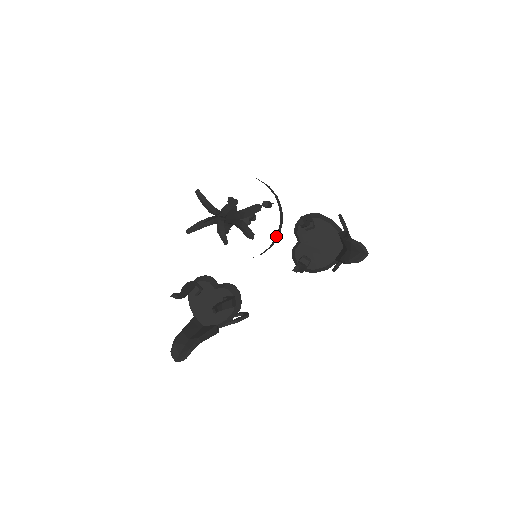
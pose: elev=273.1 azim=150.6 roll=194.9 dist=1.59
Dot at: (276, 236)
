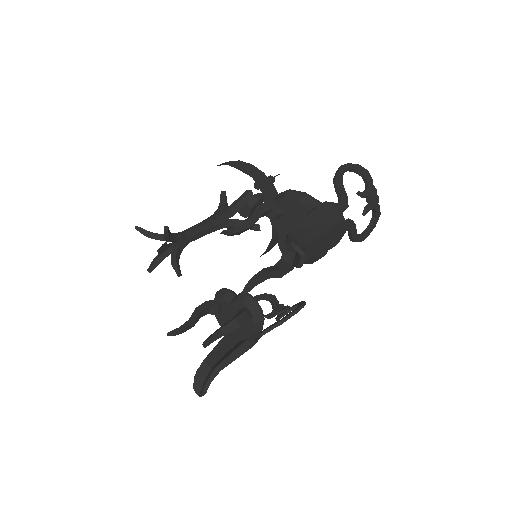
Dot at: occluded
